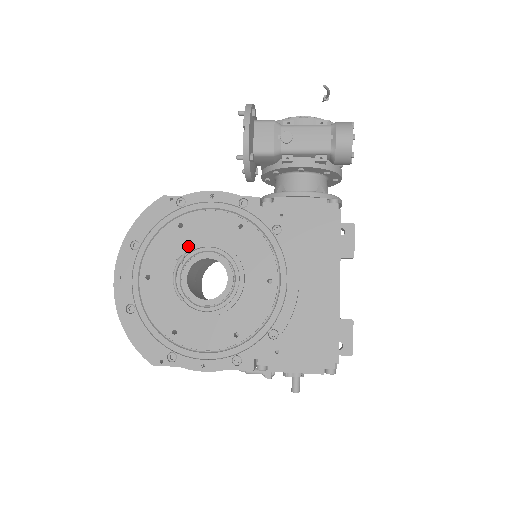
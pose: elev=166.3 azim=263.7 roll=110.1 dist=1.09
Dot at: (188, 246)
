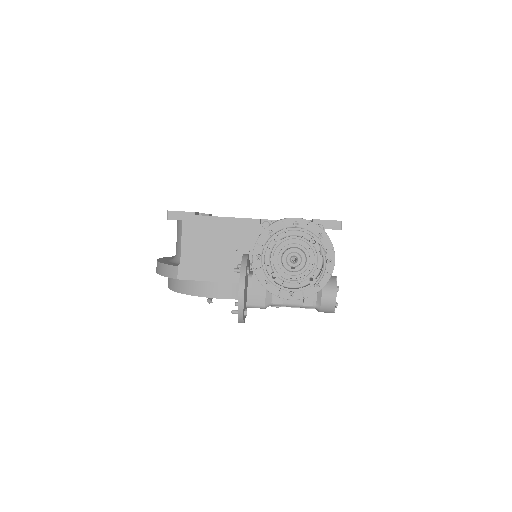
Dot at: occluded
